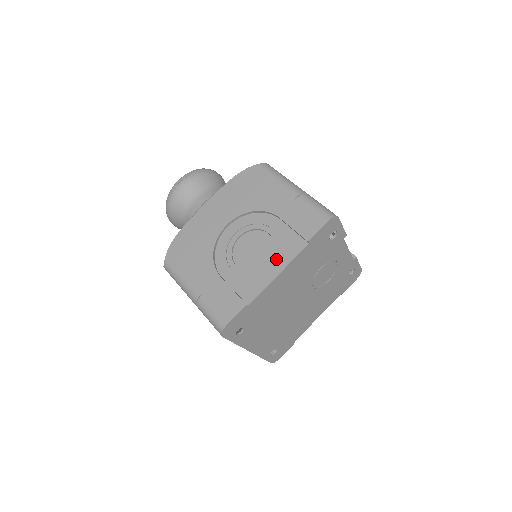
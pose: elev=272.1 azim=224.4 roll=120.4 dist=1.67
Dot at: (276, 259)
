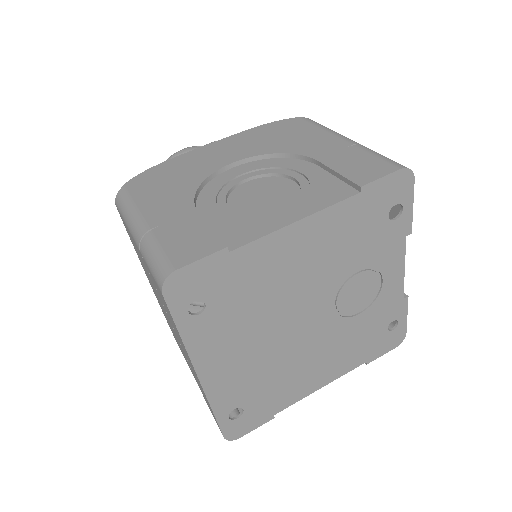
Dot at: (299, 203)
